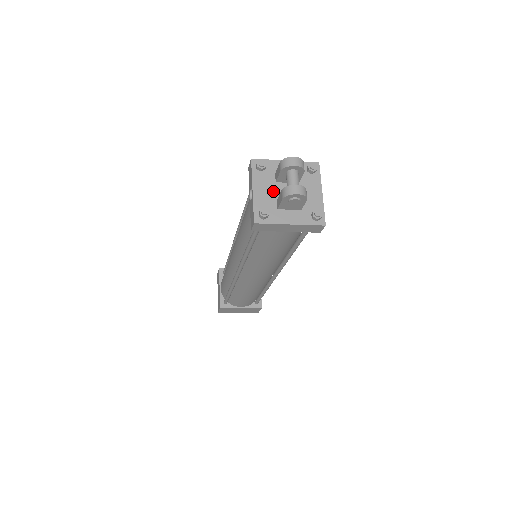
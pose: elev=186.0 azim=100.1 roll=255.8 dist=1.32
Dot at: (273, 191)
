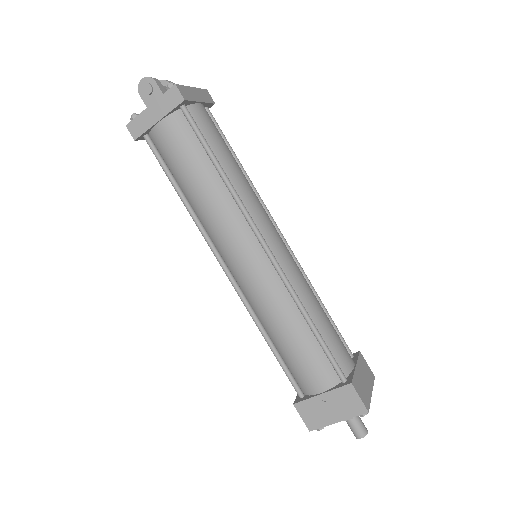
Dot at: occluded
